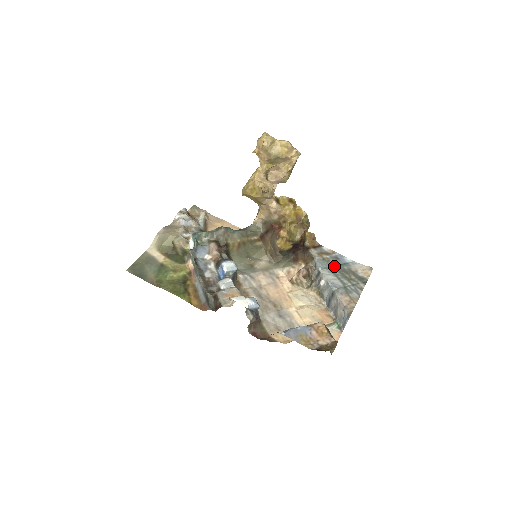
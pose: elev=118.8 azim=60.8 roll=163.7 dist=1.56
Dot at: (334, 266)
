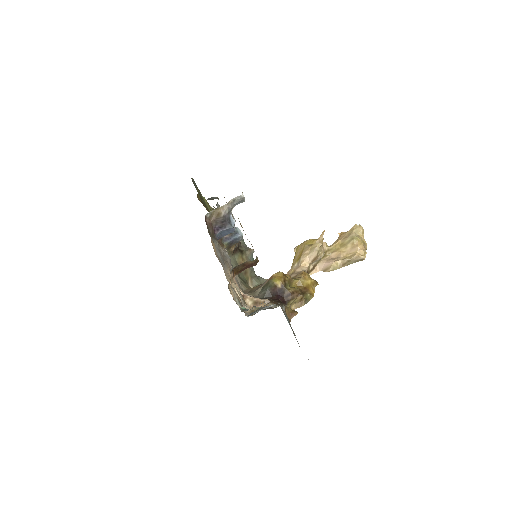
Dot at: (288, 321)
